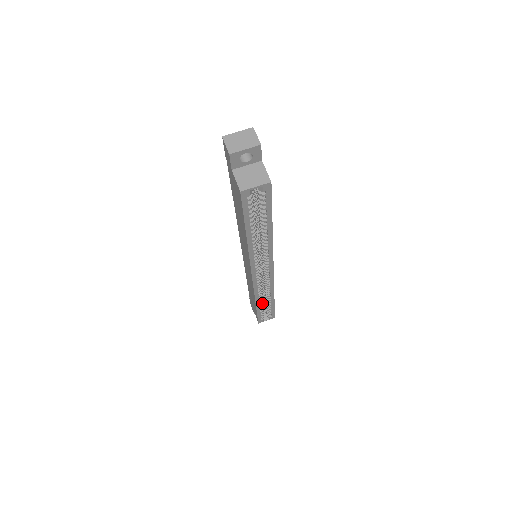
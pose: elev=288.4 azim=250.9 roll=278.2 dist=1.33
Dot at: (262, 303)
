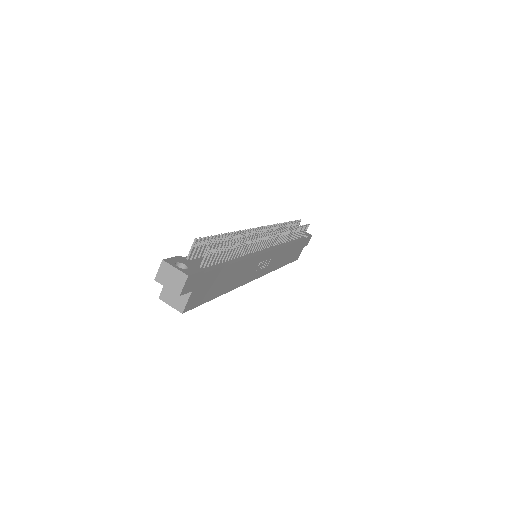
Dot at: occluded
